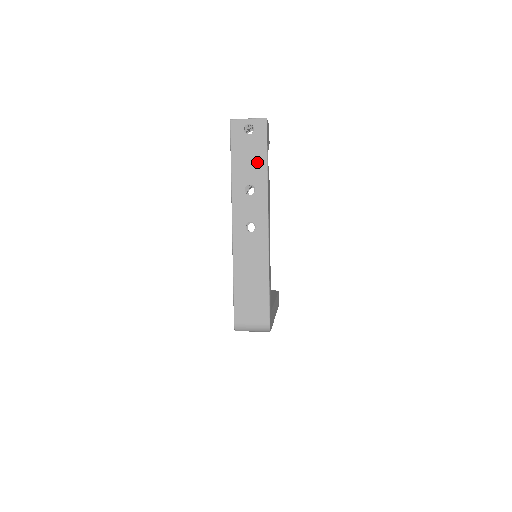
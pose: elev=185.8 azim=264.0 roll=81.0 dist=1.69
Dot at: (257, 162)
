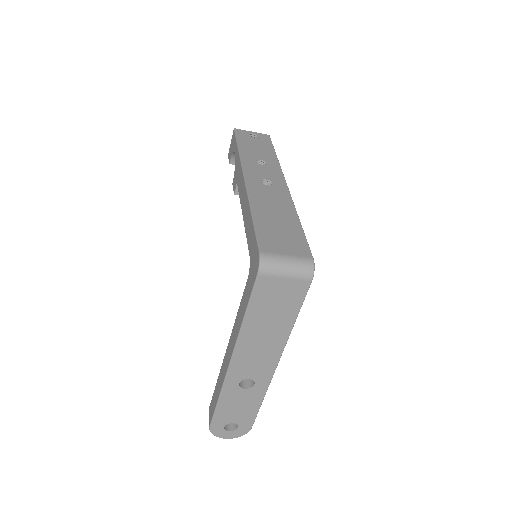
Dot at: (265, 151)
